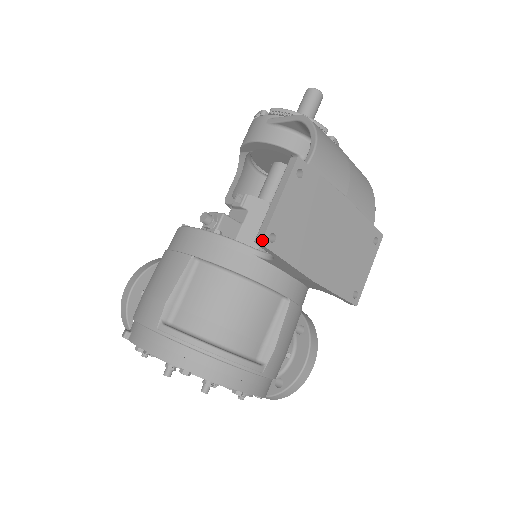
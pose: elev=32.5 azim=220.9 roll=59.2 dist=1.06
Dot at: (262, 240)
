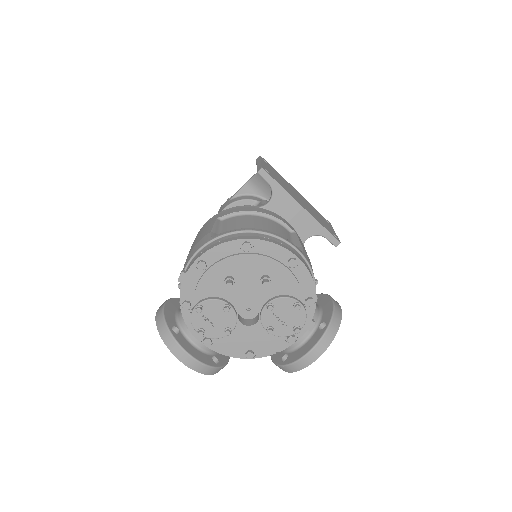
Dot at: (262, 167)
